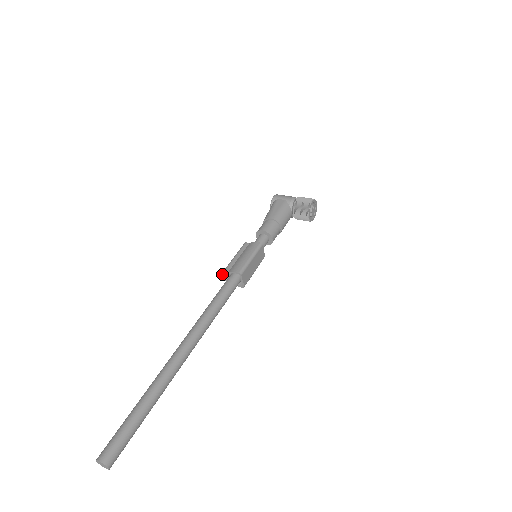
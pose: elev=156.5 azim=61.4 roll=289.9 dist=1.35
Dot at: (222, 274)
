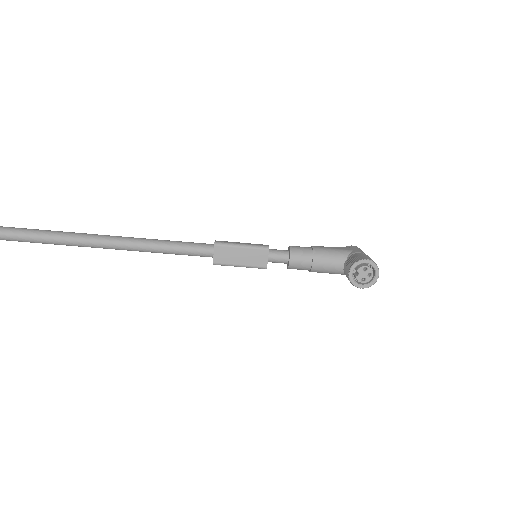
Dot at: occluded
